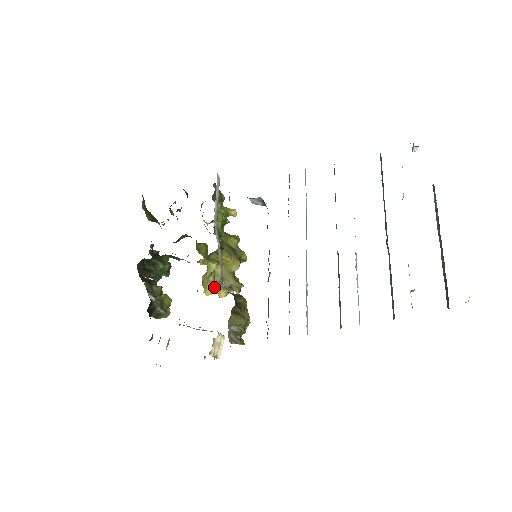
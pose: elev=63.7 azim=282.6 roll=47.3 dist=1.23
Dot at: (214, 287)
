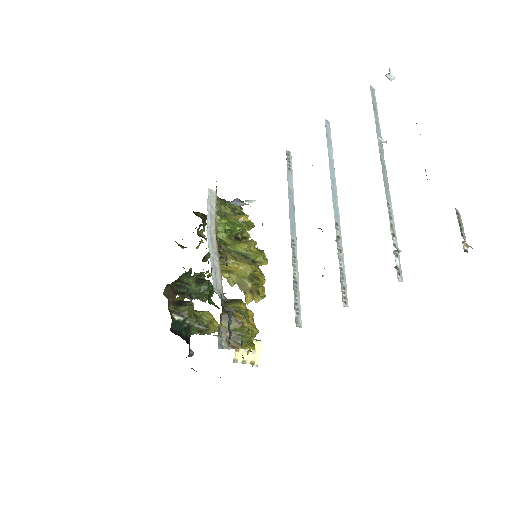
Dot at: (249, 294)
